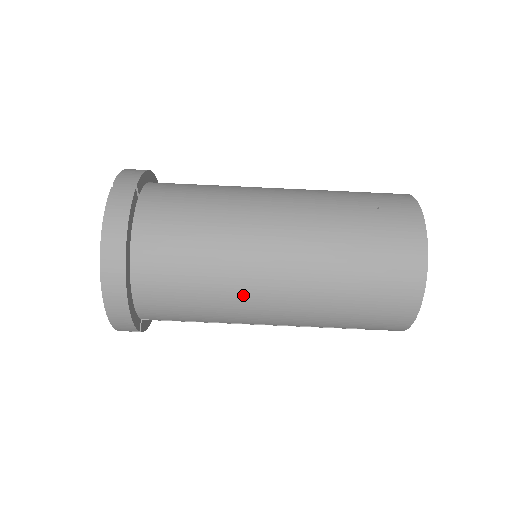
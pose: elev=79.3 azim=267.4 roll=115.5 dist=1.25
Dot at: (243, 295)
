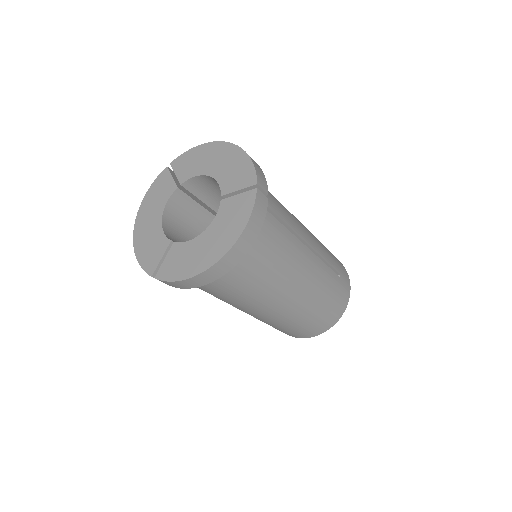
Dot at: (263, 301)
